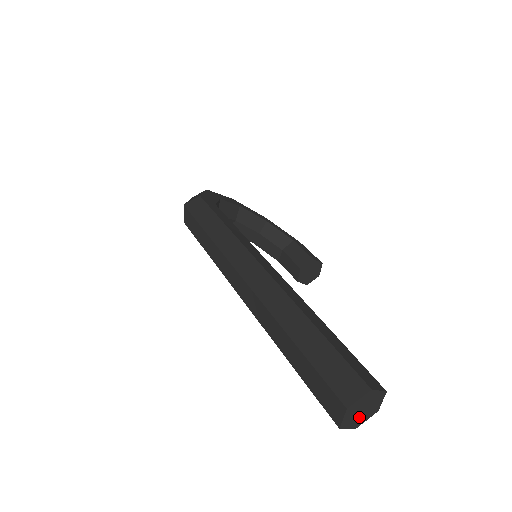
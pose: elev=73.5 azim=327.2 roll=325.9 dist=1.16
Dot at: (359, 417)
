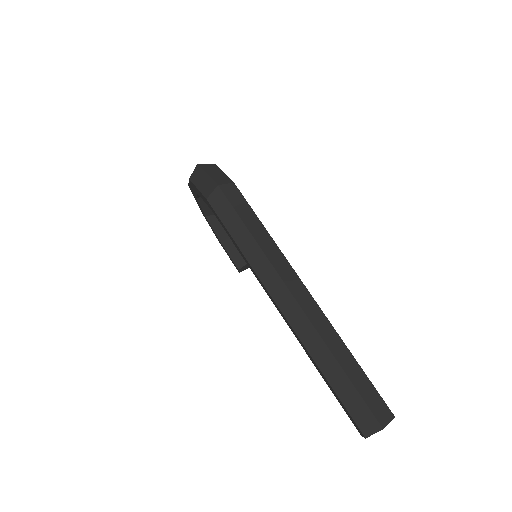
Dot at: occluded
